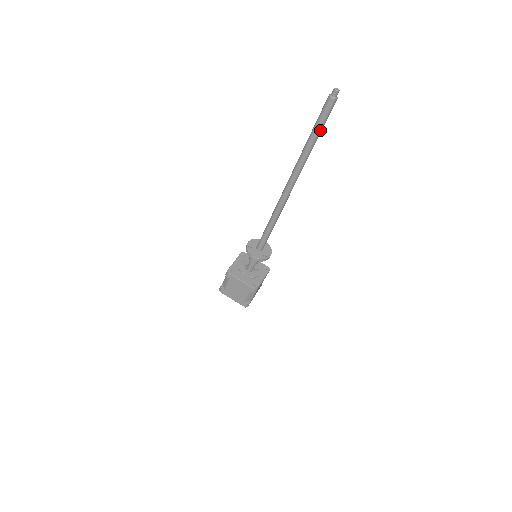
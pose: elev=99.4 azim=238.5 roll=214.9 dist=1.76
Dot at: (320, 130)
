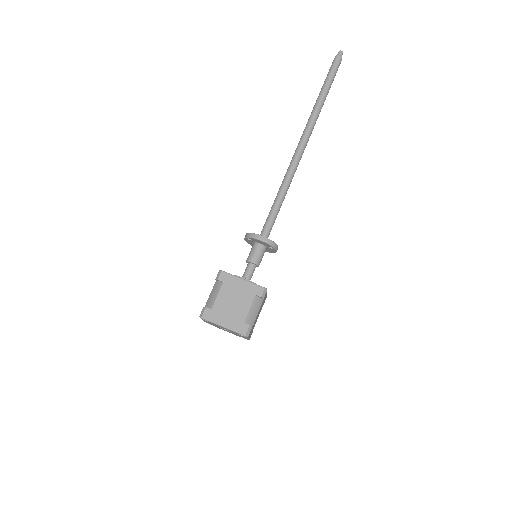
Dot at: (331, 83)
